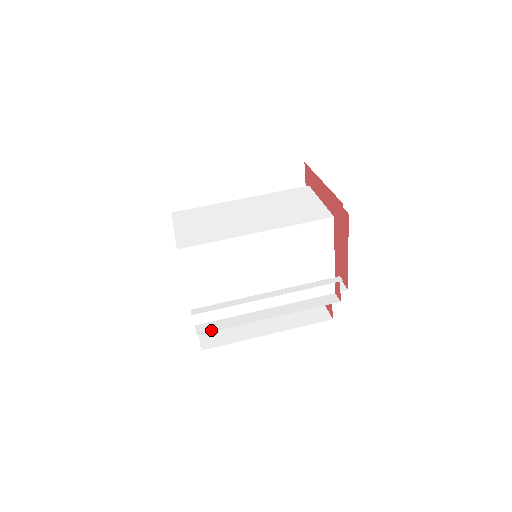
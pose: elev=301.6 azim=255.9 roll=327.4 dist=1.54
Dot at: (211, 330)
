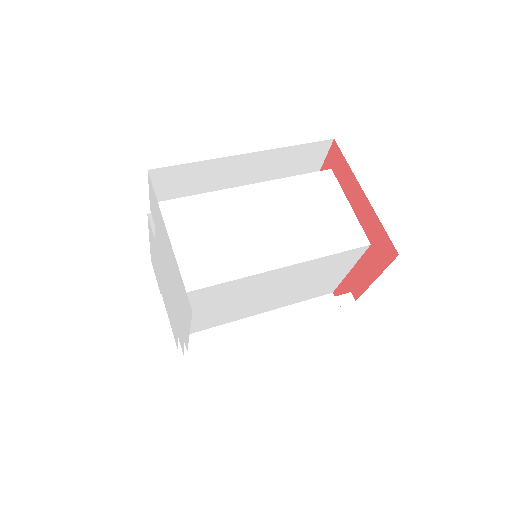
Dot at: occluded
